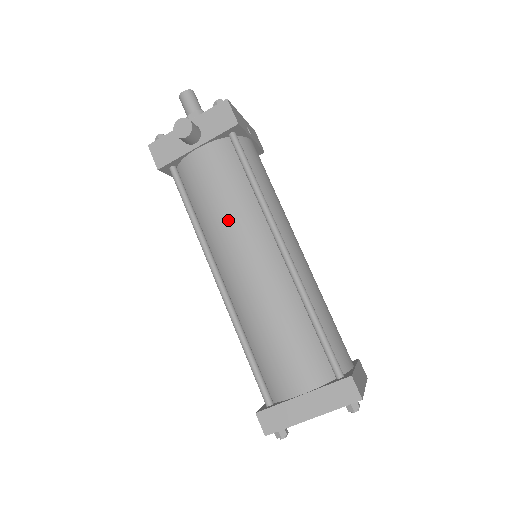
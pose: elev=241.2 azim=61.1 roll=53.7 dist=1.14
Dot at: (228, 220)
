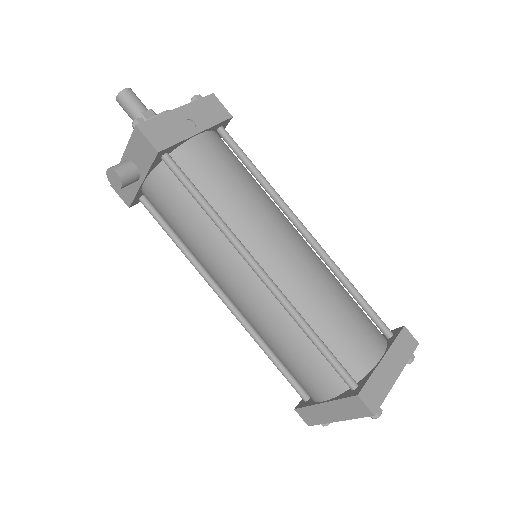
Dot at: (200, 251)
